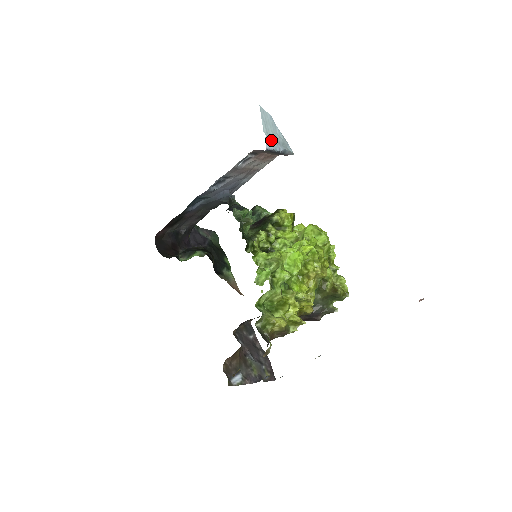
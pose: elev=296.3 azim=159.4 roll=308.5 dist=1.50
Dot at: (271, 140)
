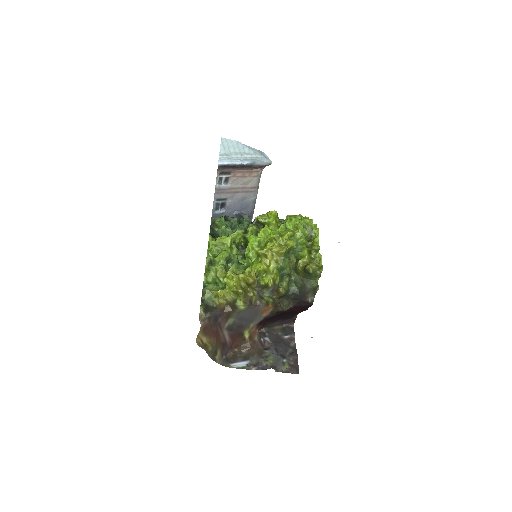
Dot at: (230, 158)
